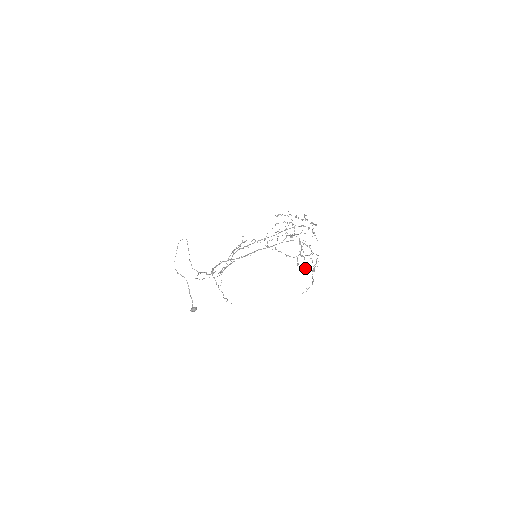
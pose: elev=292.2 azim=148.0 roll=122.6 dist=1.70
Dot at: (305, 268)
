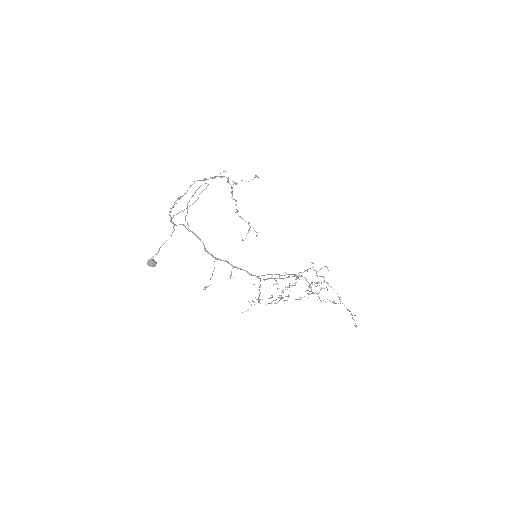
Dot at: occluded
